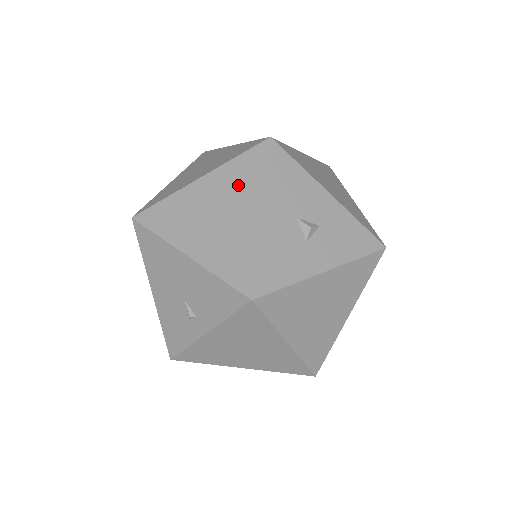
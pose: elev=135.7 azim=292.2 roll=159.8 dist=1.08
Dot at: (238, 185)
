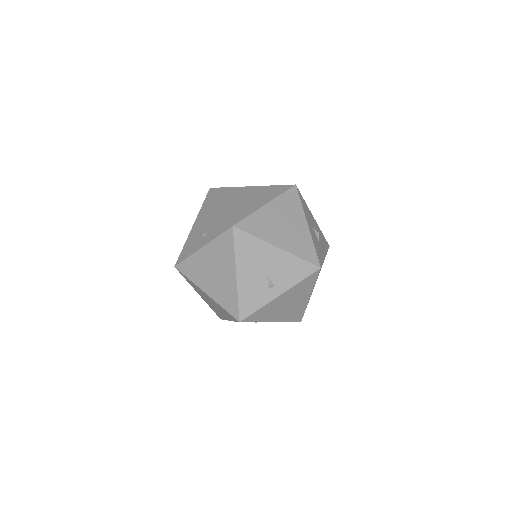
Dot at: (290, 209)
